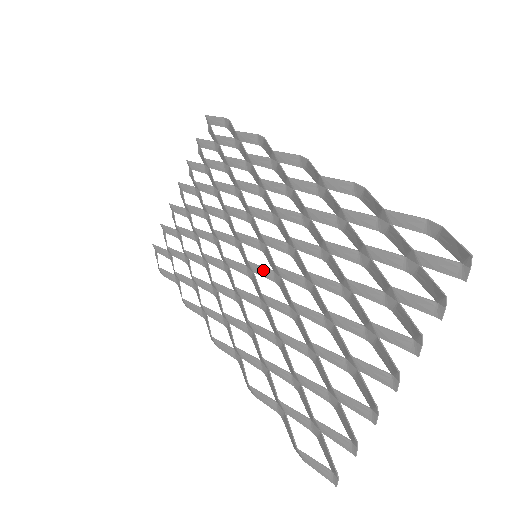
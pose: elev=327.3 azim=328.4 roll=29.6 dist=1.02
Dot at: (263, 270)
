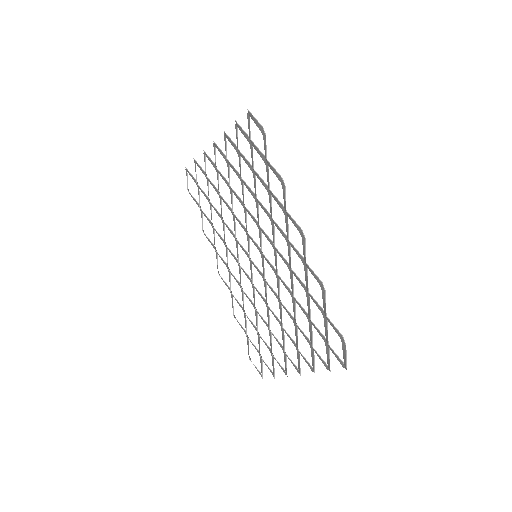
Dot at: (258, 269)
